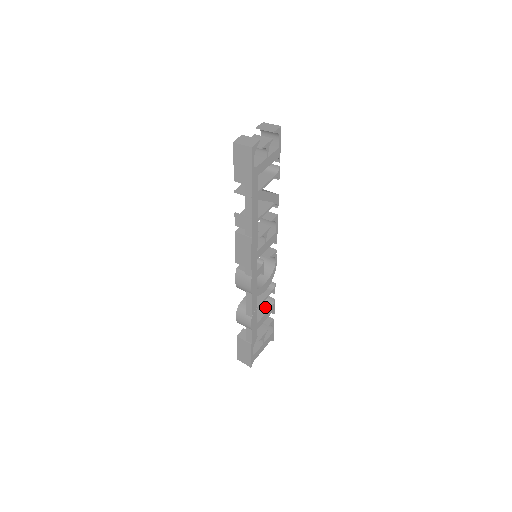
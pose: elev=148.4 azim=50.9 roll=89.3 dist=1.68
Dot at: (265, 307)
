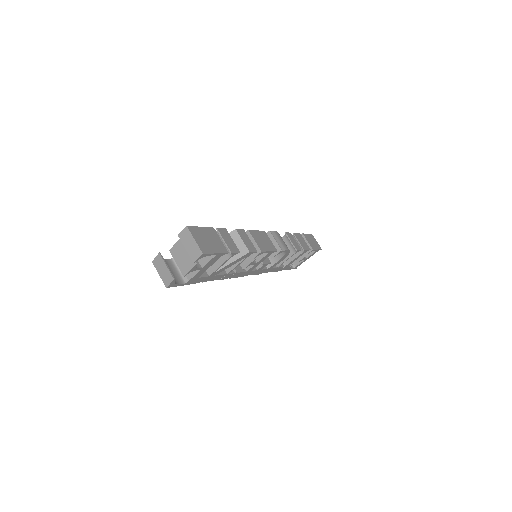
Dot at: occluded
